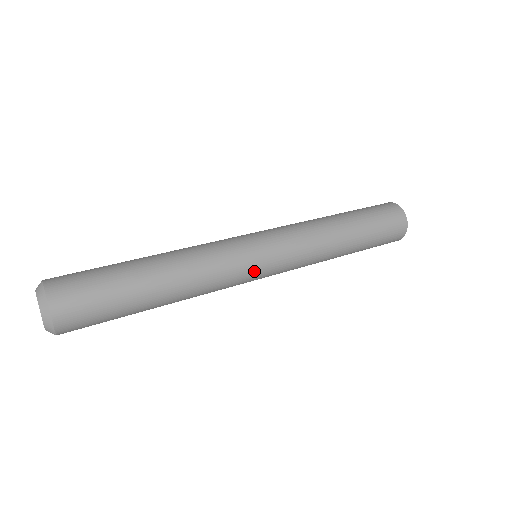
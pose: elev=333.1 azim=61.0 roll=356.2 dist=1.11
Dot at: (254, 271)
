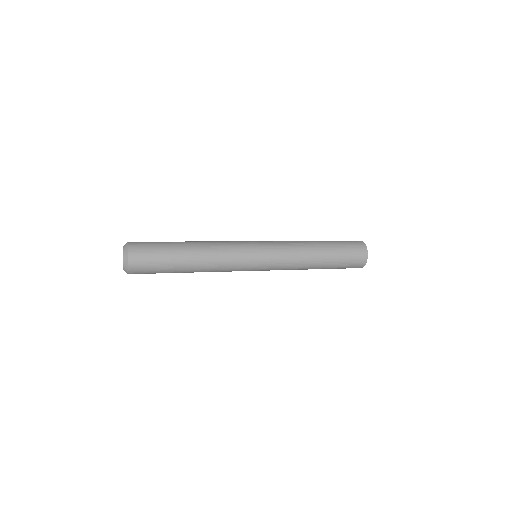
Dot at: (251, 258)
